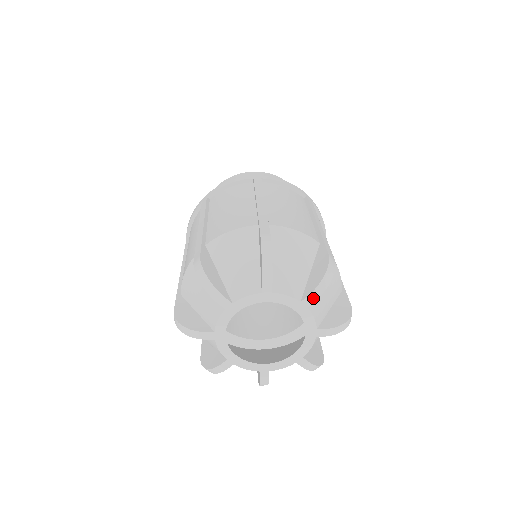
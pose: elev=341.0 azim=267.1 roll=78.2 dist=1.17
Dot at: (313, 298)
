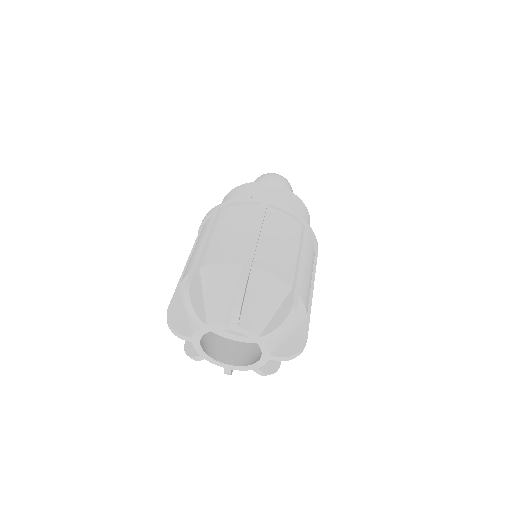
Dot at: (269, 337)
